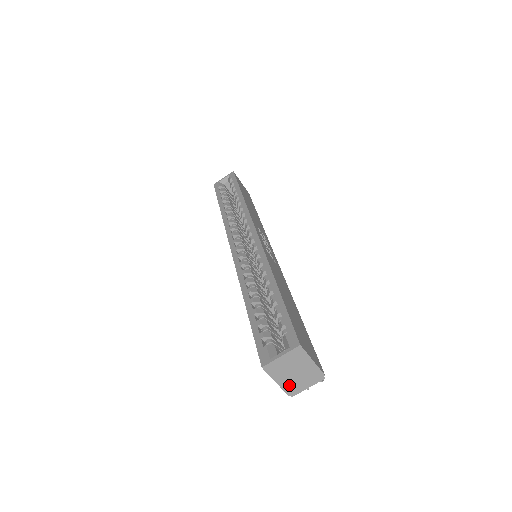
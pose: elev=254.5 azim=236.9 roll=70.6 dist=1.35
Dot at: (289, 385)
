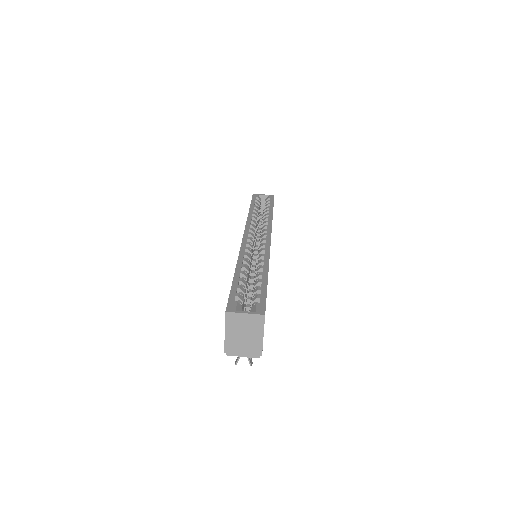
Dot at: (232, 343)
